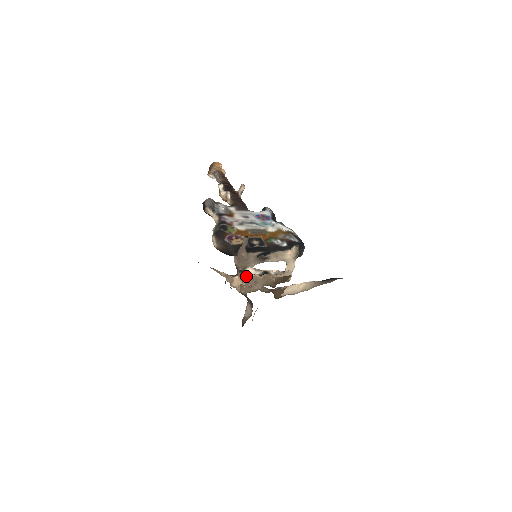
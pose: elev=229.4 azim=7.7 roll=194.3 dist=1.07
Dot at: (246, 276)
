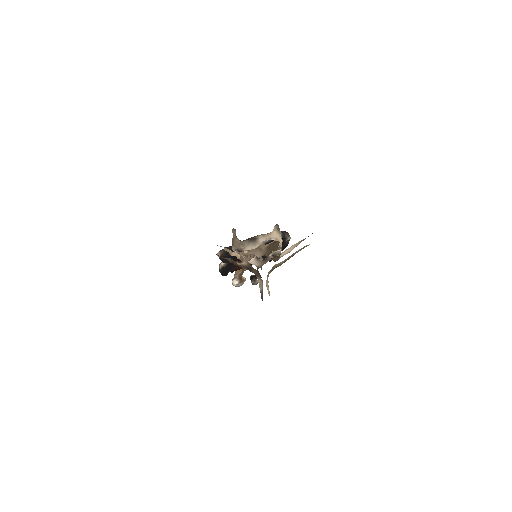
Dot at: (240, 246)
